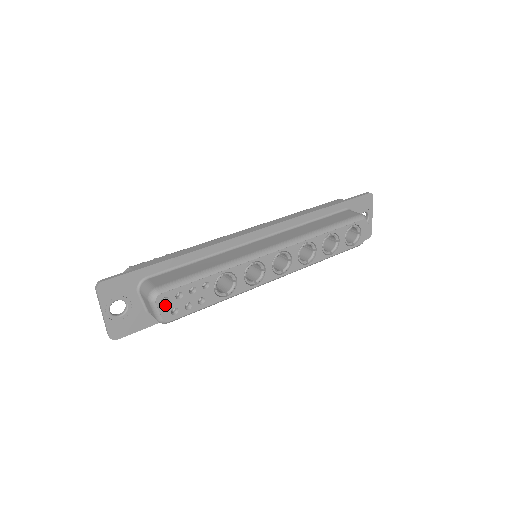
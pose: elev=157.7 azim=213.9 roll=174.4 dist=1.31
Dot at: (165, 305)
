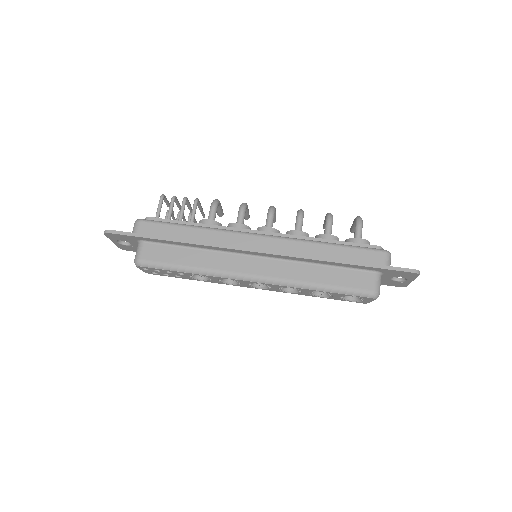
Dot at: (146, 270)
